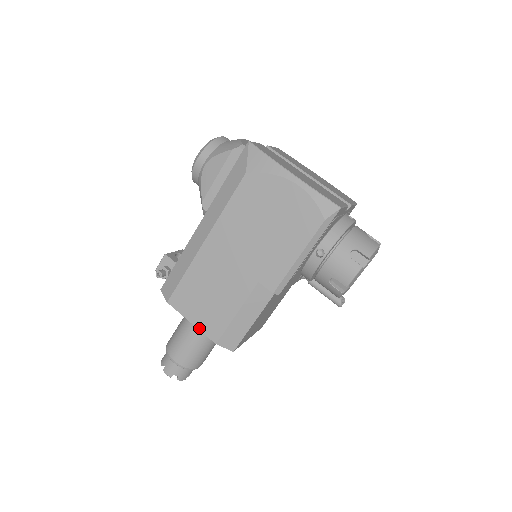
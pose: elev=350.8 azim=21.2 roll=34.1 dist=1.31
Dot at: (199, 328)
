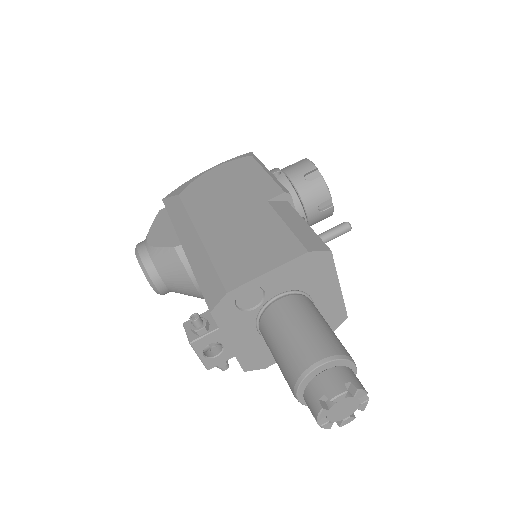
Dot at: (279, 265)
